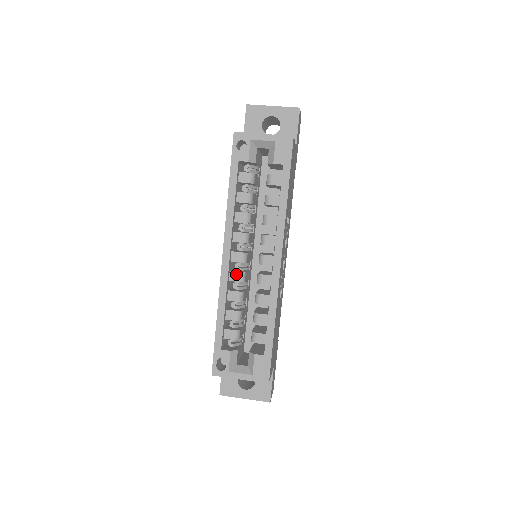
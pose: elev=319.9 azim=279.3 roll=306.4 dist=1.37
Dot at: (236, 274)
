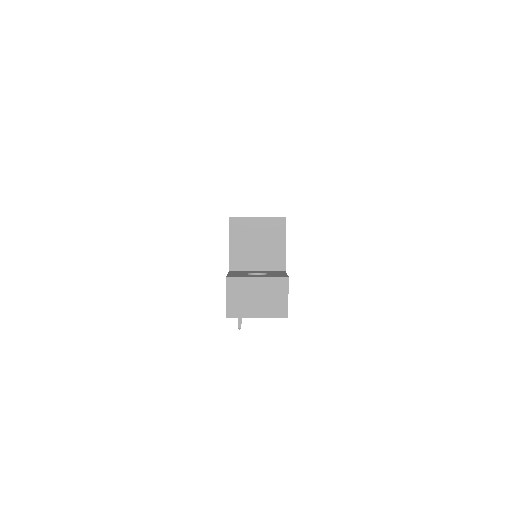
Dot at: occluded
